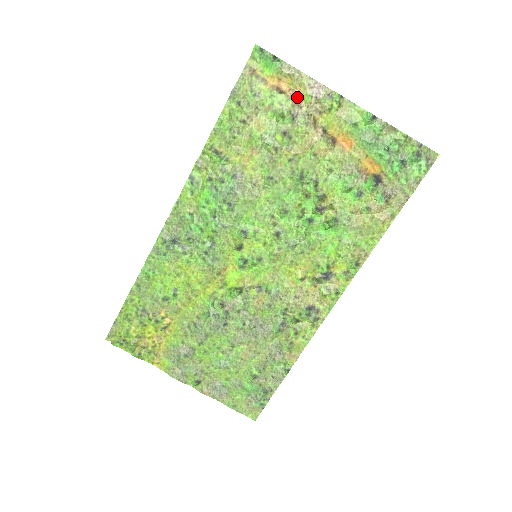
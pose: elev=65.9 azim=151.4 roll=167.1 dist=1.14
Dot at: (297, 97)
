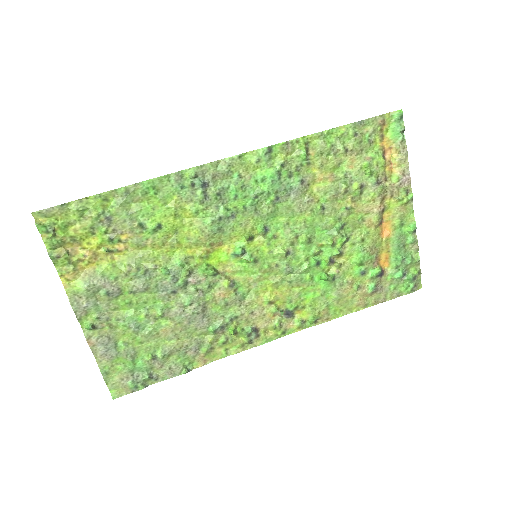
Dot at: (389, 171)
